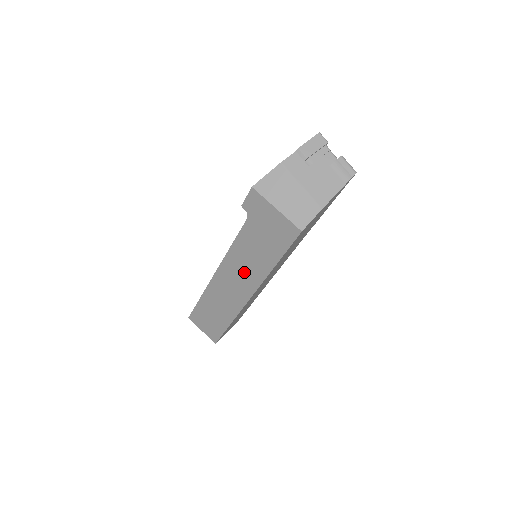
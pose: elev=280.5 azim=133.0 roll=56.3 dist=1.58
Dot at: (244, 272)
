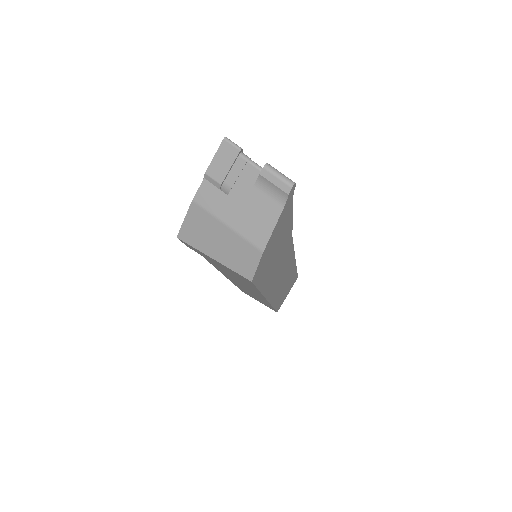
Dot at: occluded
